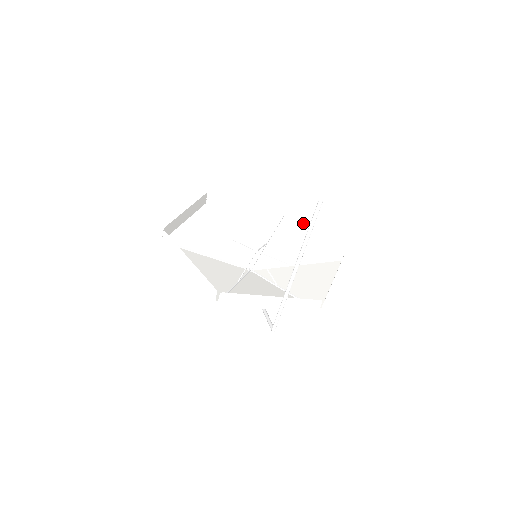
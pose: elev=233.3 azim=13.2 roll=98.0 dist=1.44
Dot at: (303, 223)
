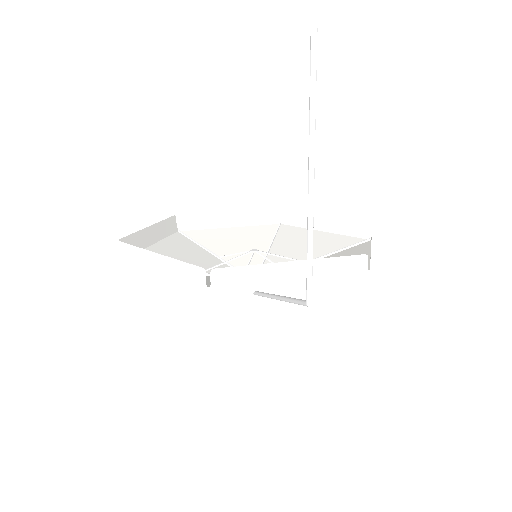
Dot at: (306, 222)
